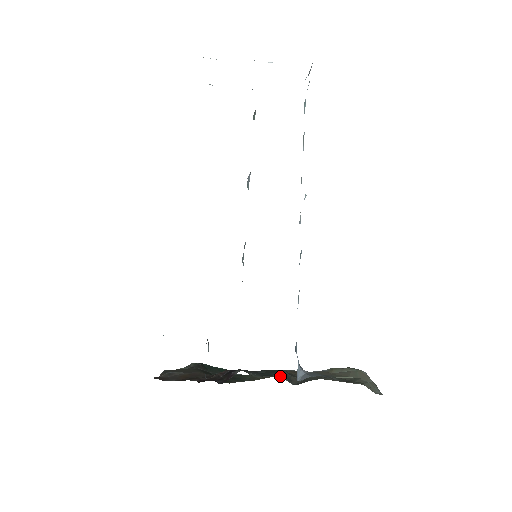
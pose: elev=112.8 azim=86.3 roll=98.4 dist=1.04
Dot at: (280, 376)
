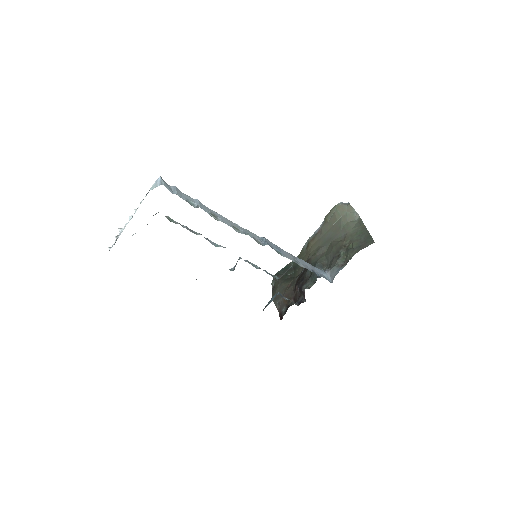
Dot at: occluded
